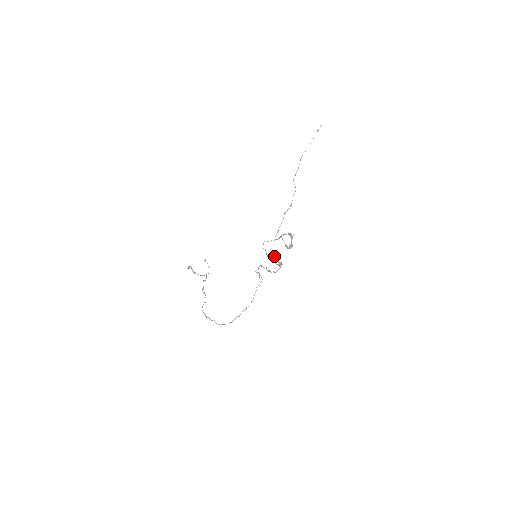
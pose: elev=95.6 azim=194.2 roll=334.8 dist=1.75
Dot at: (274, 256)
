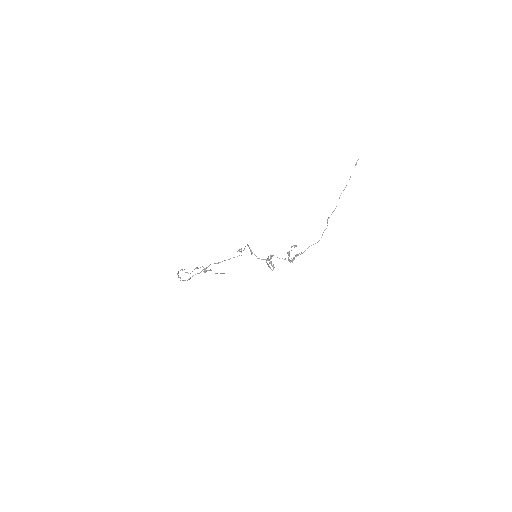
Dot at: (270, 258)
